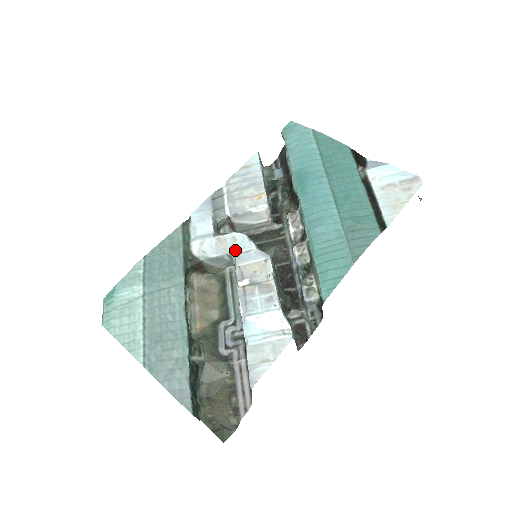
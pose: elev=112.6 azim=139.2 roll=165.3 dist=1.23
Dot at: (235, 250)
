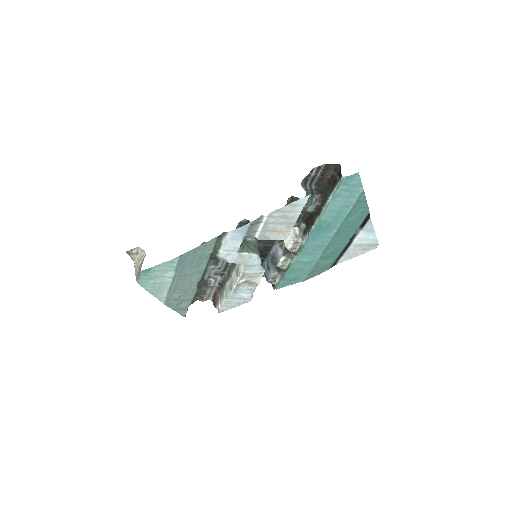
Dot at: (247, 264)
